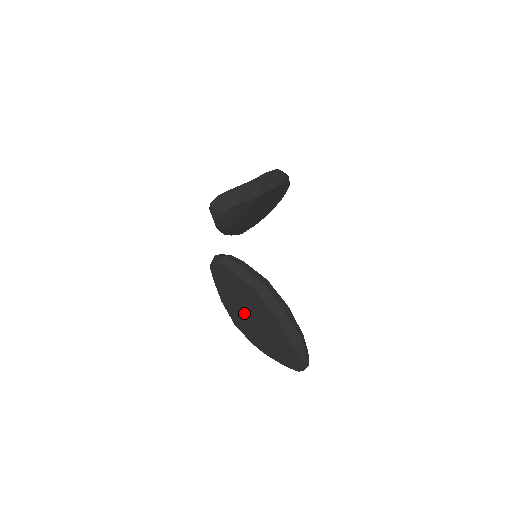
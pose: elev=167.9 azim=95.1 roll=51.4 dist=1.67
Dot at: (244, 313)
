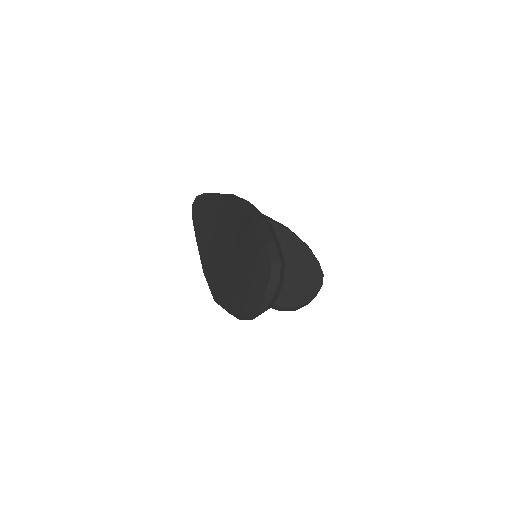
Dot at: (218, 253)
